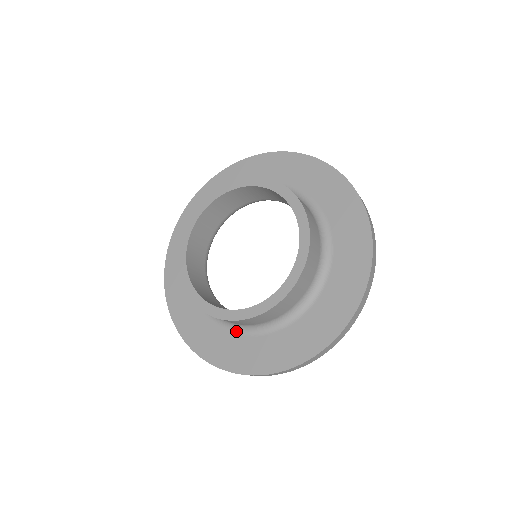
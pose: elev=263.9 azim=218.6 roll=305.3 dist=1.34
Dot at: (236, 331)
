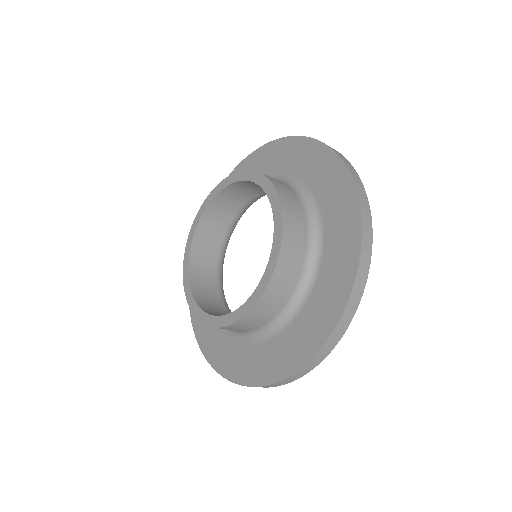
Dot at: occluded
